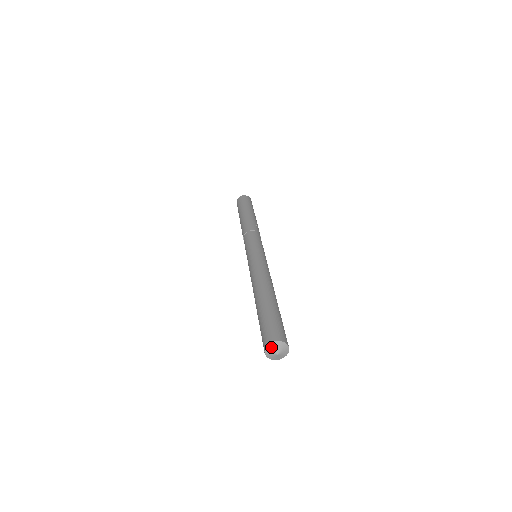
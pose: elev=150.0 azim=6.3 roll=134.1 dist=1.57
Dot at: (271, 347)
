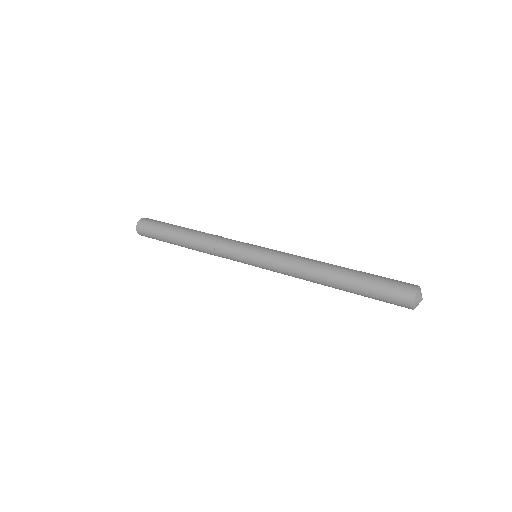
Dot at: (417, 299)
